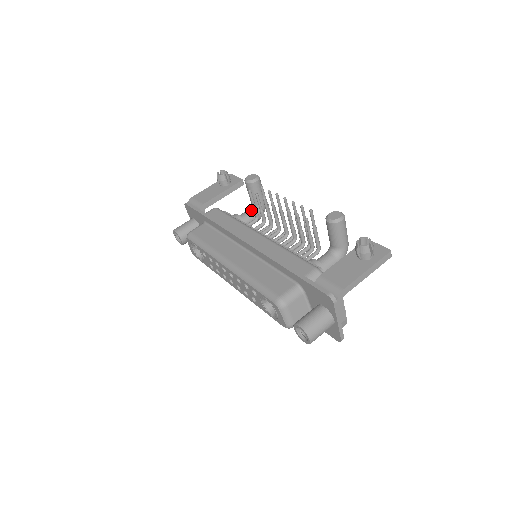
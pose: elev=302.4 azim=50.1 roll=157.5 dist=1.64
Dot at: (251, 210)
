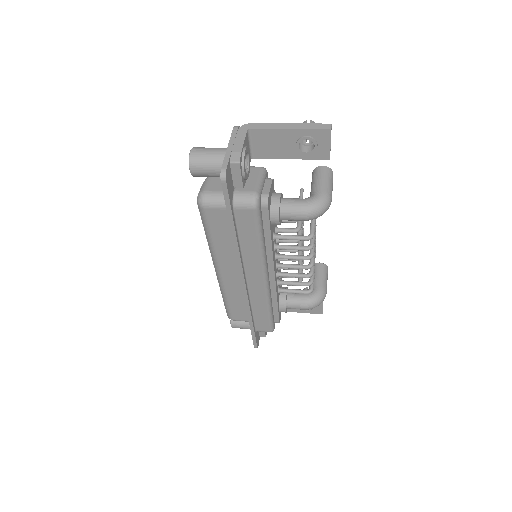
Dot at: occluded
